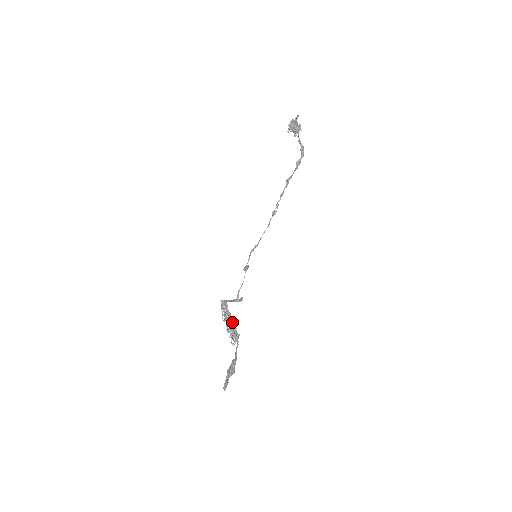
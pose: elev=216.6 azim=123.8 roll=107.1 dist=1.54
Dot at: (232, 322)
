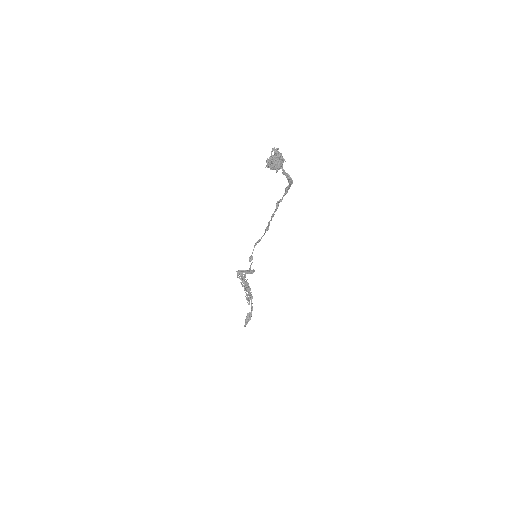
Dot at: (247, 287)
